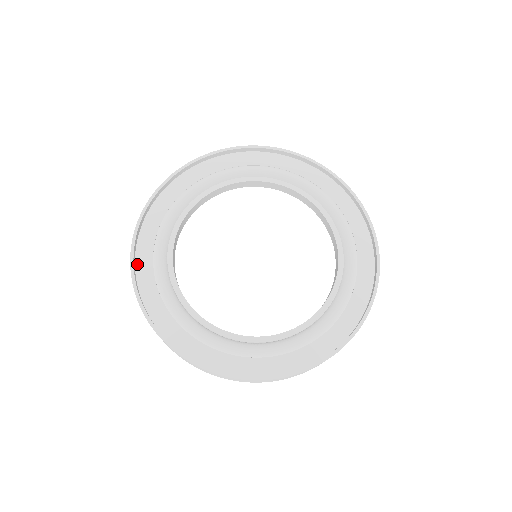
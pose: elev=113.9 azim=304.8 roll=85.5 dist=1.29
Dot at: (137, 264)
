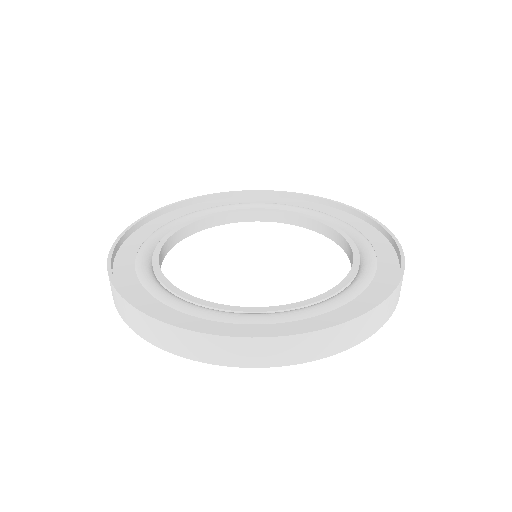
Dot at: (115, 266)
